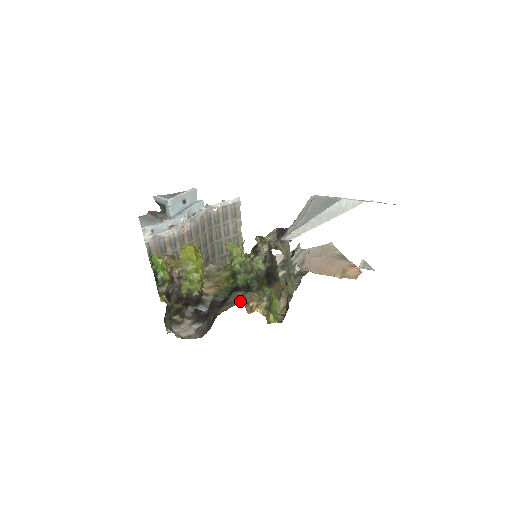
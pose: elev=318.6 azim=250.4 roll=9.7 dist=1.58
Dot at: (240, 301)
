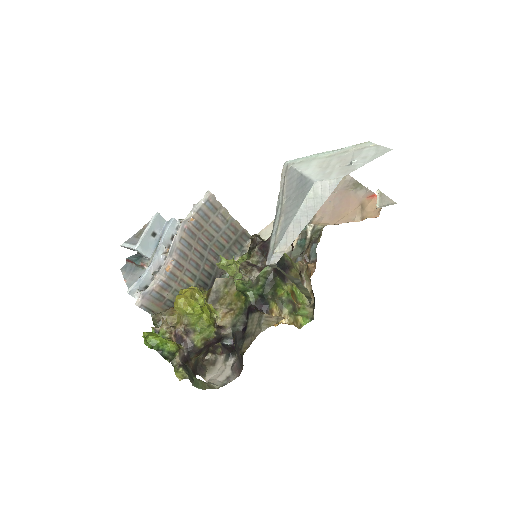
Dot at: (258, 332)
